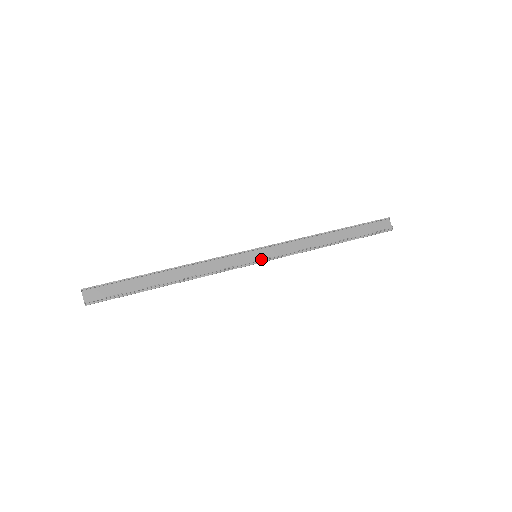
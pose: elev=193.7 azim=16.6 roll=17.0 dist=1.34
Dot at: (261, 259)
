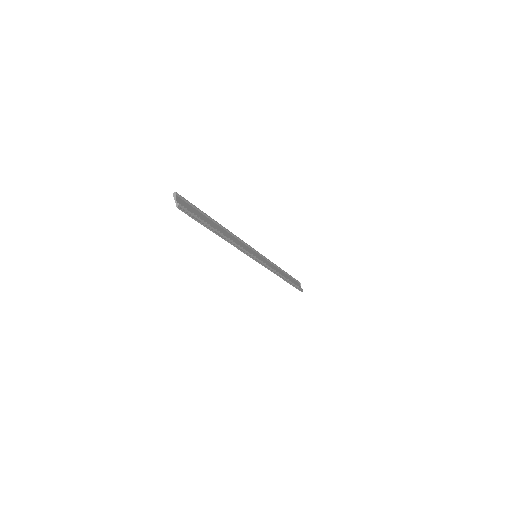
Dot at: occluded
